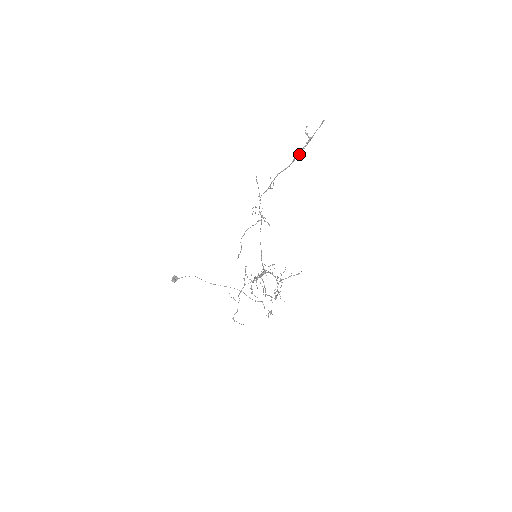
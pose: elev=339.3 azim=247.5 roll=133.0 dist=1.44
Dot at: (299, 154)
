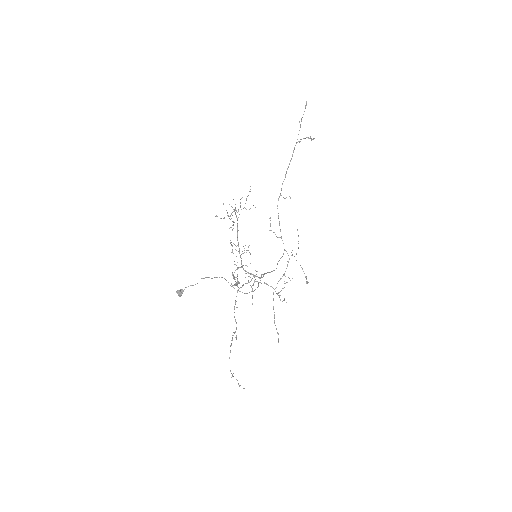
Dot at: occluded
